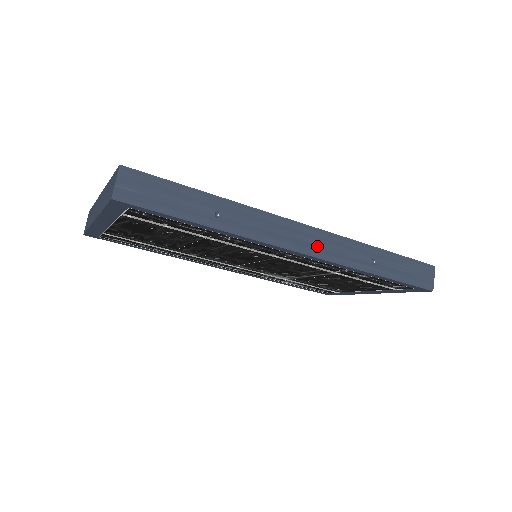
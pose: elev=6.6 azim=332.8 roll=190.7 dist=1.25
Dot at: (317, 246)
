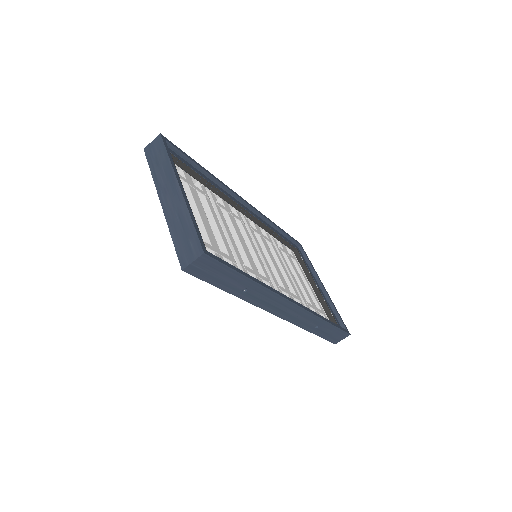
Dot at: (291, 315)
